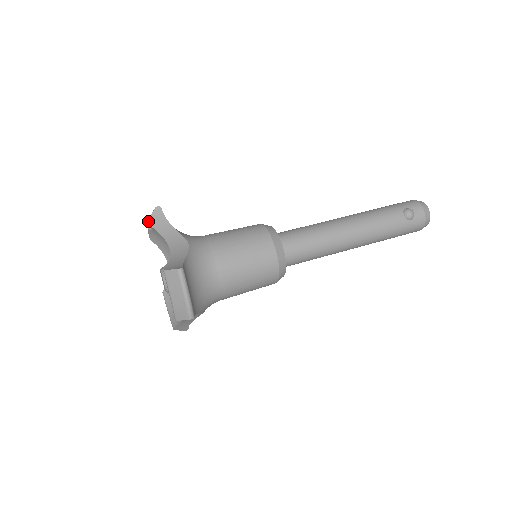
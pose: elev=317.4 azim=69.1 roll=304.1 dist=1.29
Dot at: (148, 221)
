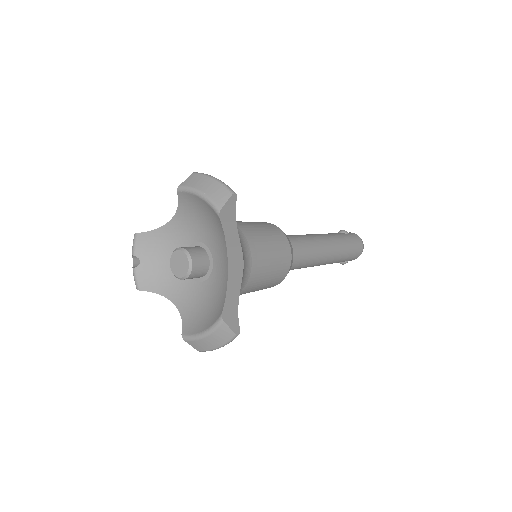
Dot at: (135, 233)
